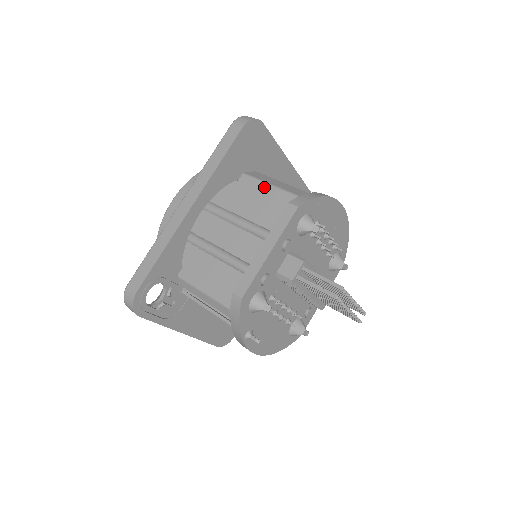
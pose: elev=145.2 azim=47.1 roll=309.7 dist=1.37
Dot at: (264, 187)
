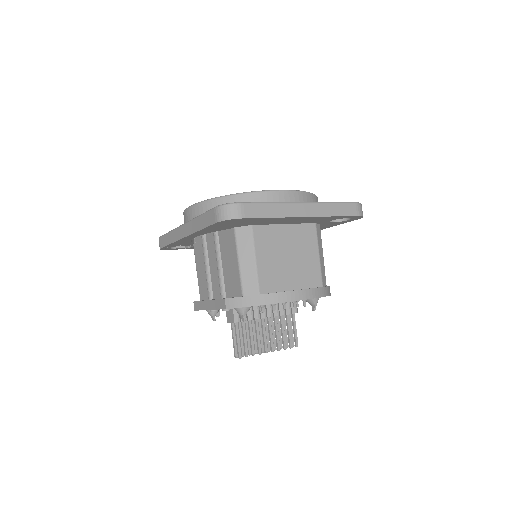
Dot at: (235, 258)
